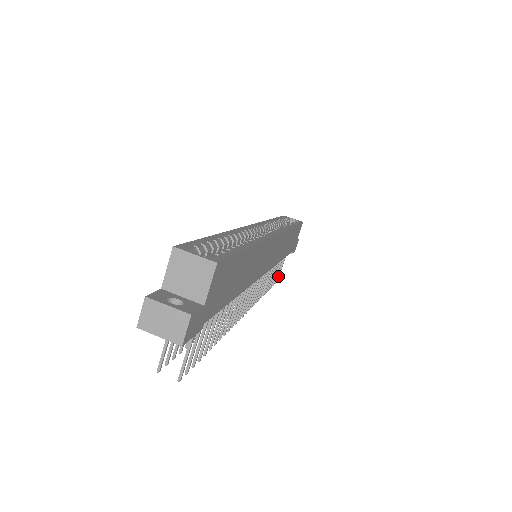
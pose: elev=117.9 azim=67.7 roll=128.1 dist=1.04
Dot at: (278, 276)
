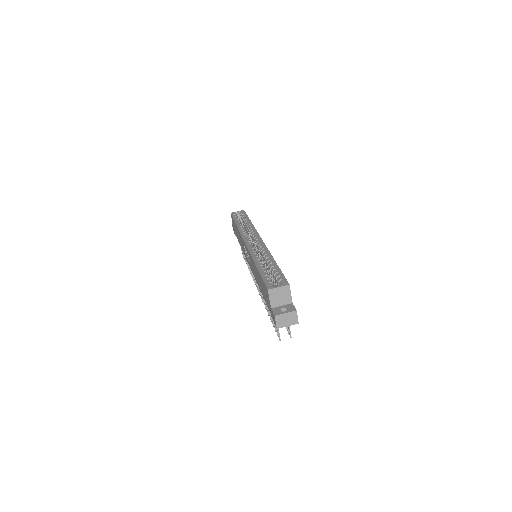
Dot at: occluded
